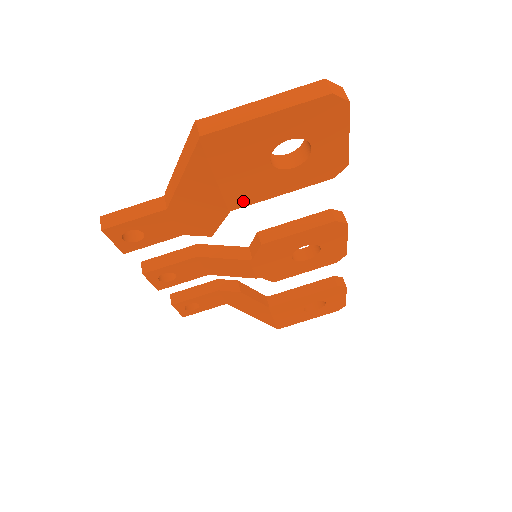
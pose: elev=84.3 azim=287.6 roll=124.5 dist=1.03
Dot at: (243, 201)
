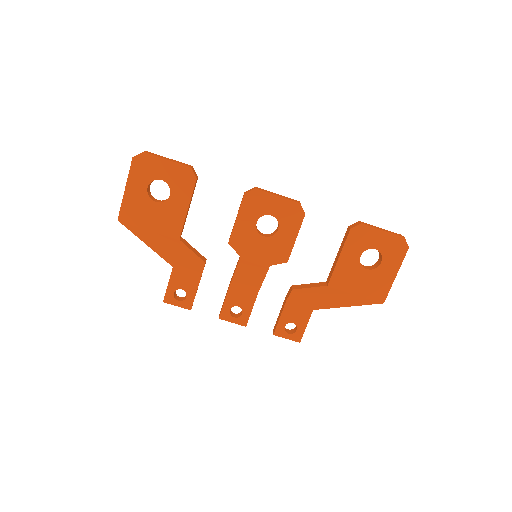
Dot at: (177, 229)
